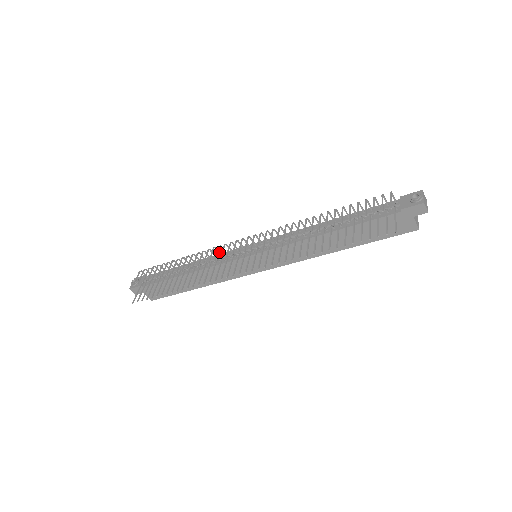
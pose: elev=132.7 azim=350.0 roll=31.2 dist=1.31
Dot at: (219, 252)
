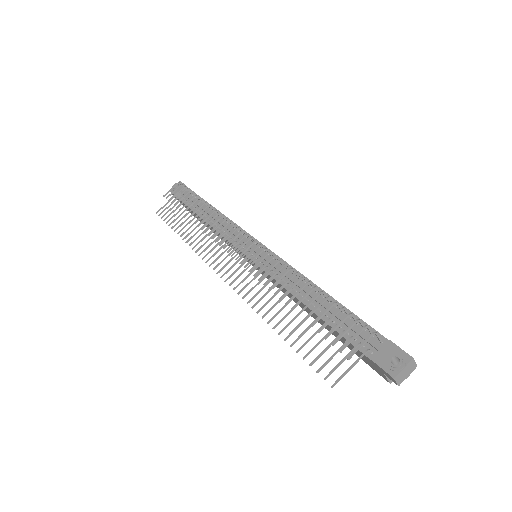
Dot at: (232, 224)
